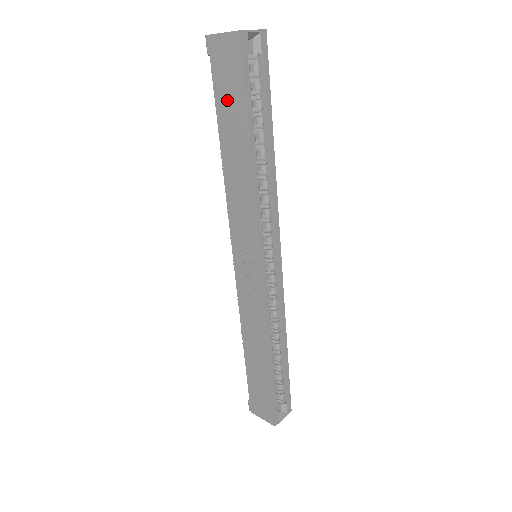
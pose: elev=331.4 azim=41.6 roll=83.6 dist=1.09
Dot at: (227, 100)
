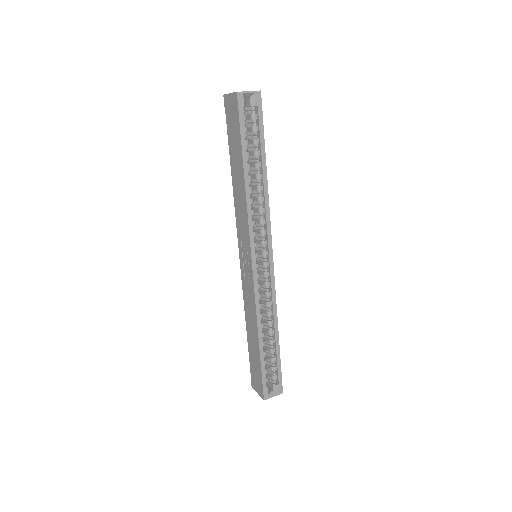
Dot at: (233, 138)
